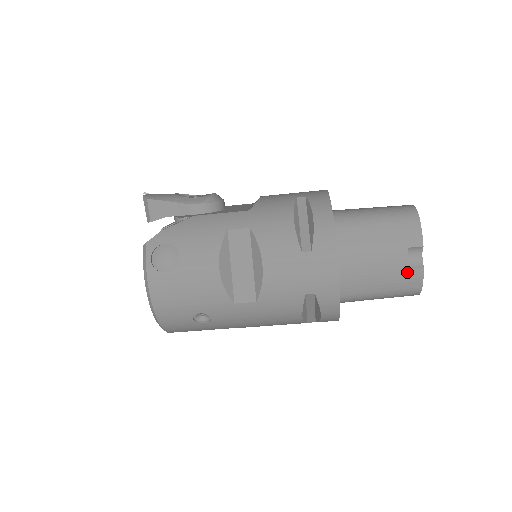
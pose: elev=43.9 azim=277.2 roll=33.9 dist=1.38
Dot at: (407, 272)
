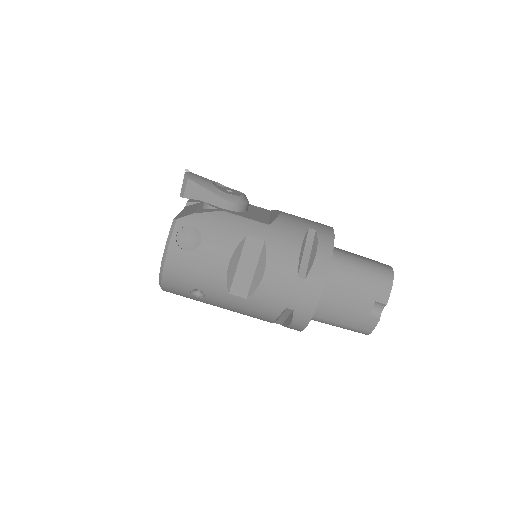
Dot at: (366, 318)
